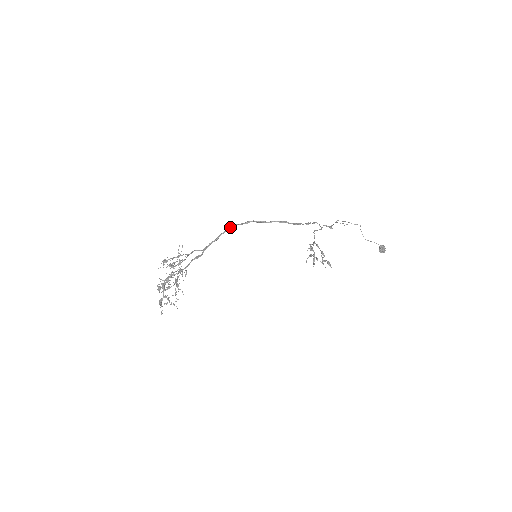
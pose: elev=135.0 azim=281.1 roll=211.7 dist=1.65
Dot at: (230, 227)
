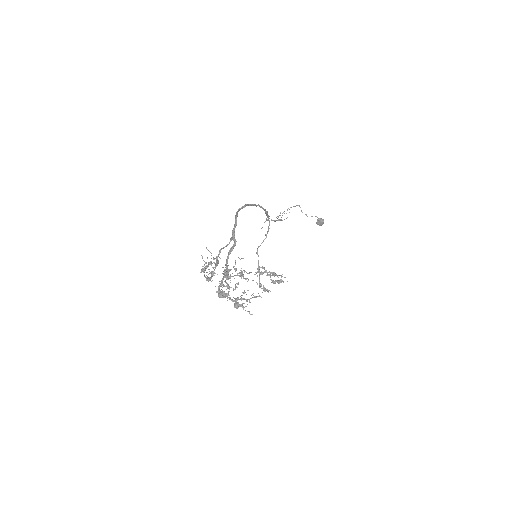
Dot at: (238, 210)
